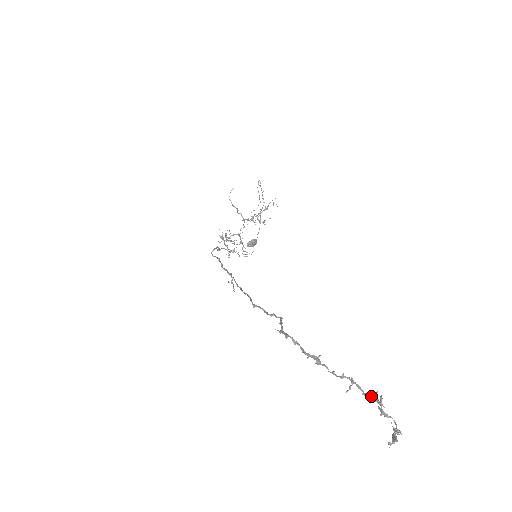
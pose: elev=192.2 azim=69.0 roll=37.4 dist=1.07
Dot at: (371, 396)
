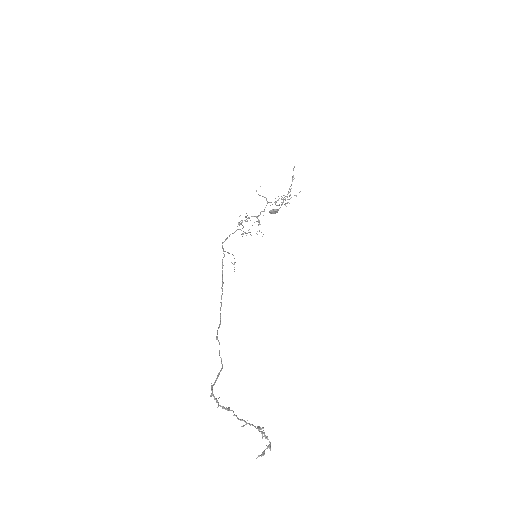
Dot at: (258, 430)
